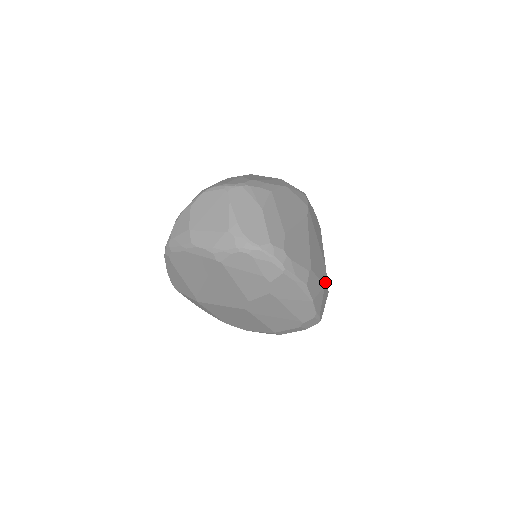
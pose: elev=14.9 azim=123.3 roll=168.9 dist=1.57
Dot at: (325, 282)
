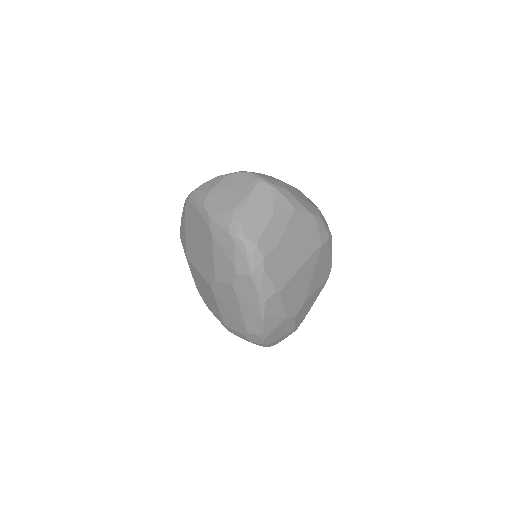
Dot at: (291, 315)
